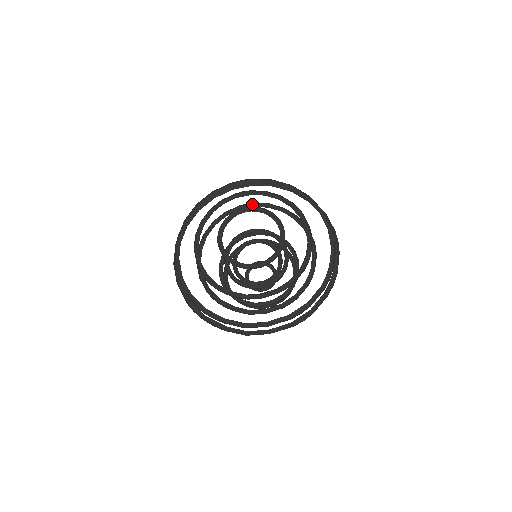
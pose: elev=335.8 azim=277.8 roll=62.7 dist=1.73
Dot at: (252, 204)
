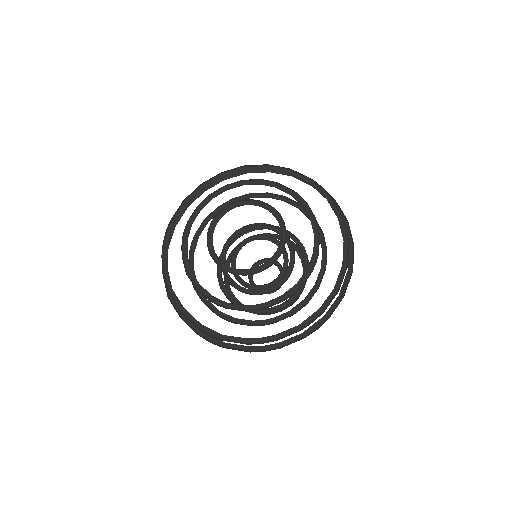
Dot at: occluded
